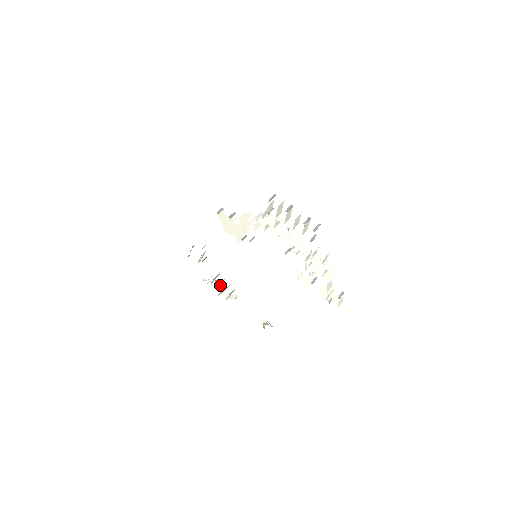
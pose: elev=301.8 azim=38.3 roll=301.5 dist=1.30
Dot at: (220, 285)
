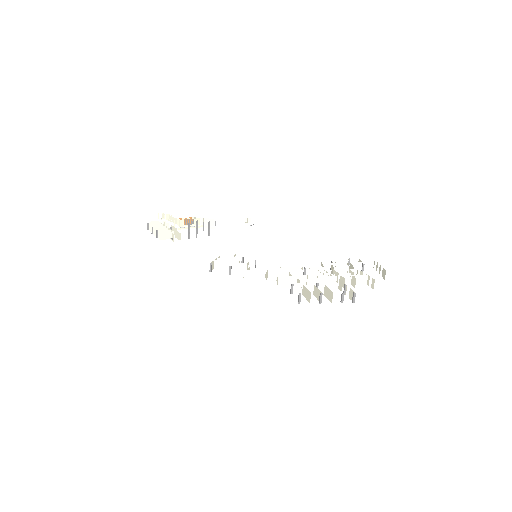
Dot at: (190, 222)
